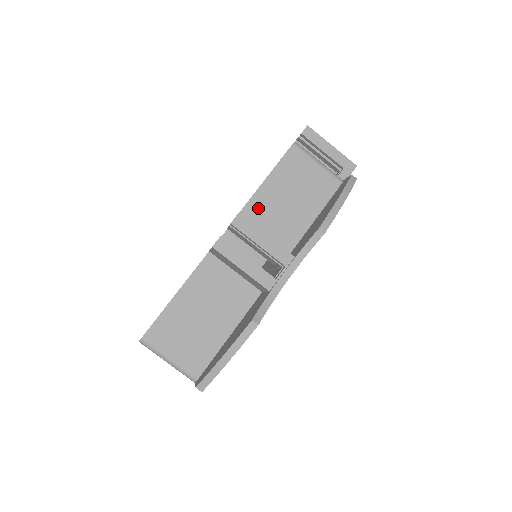
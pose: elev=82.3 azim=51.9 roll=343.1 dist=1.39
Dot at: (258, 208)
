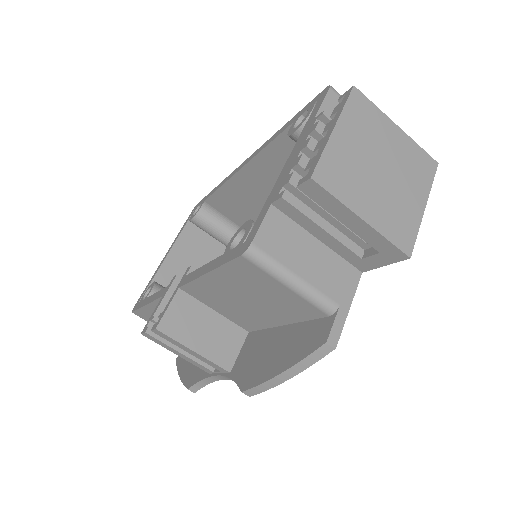
Dot at: (205, 291)
